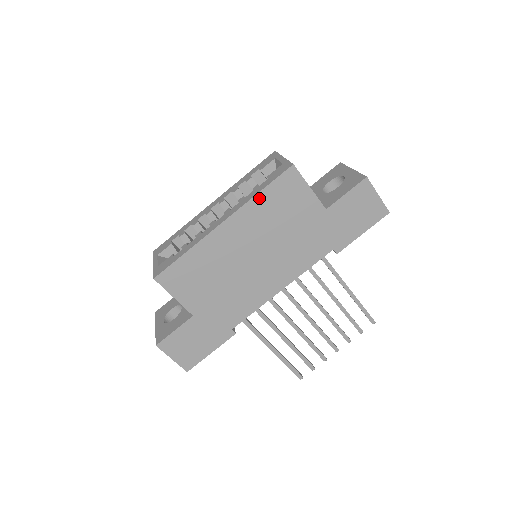
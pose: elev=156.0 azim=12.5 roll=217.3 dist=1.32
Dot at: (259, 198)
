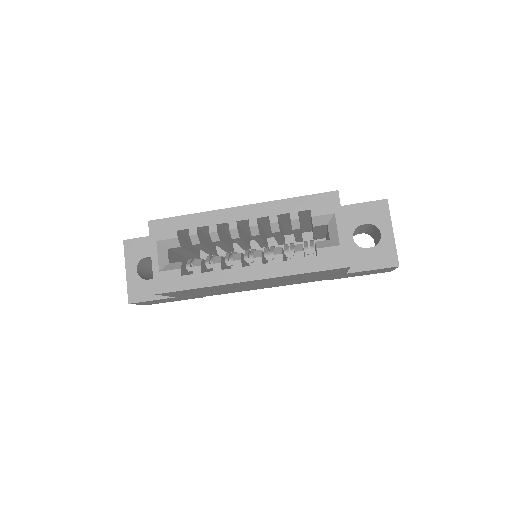
Dot at: (298, 275)
